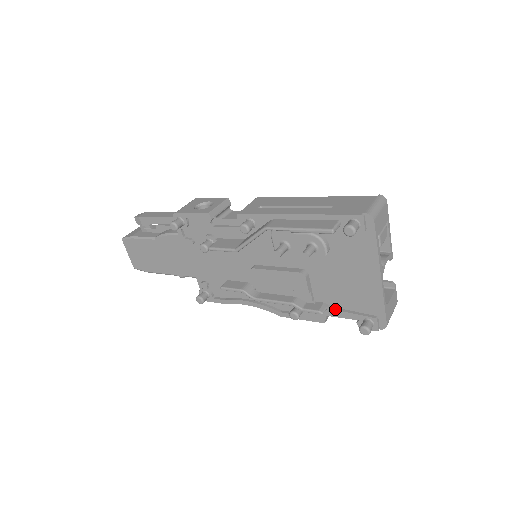
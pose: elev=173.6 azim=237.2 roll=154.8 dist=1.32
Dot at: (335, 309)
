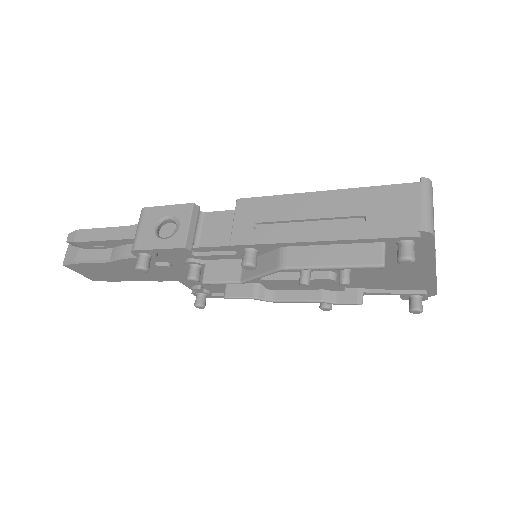
Dot at: (373, 292)
